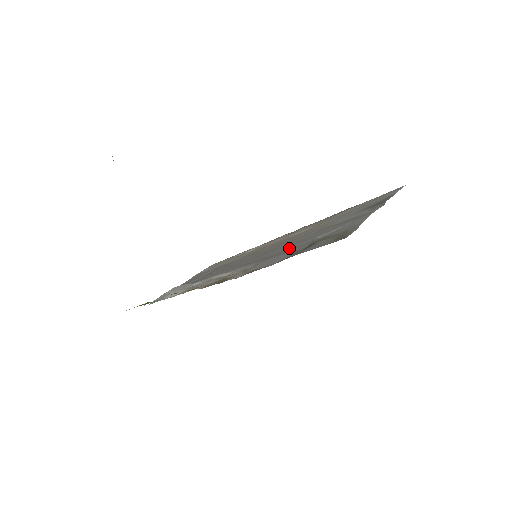
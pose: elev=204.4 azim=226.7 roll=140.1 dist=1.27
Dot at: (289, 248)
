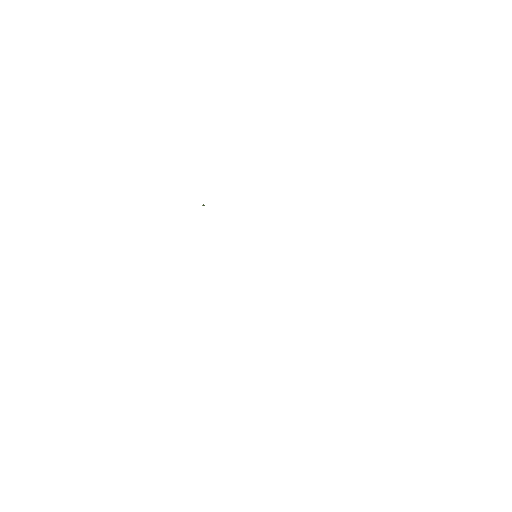
Dot at: occluded
